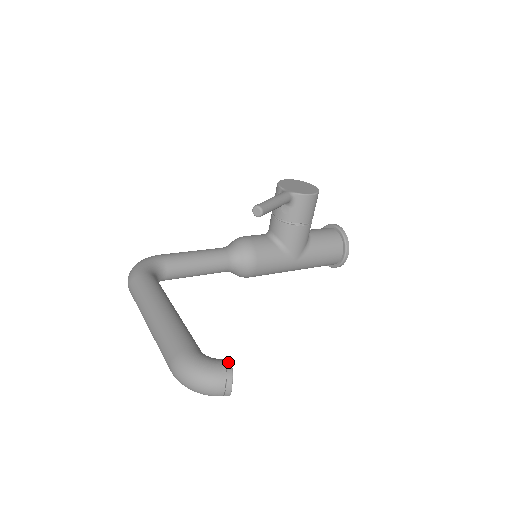
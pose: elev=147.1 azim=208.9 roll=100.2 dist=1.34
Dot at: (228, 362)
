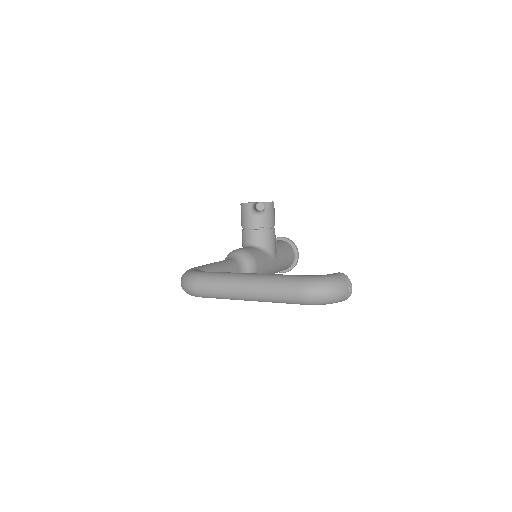
Dot at: (337, 273)
